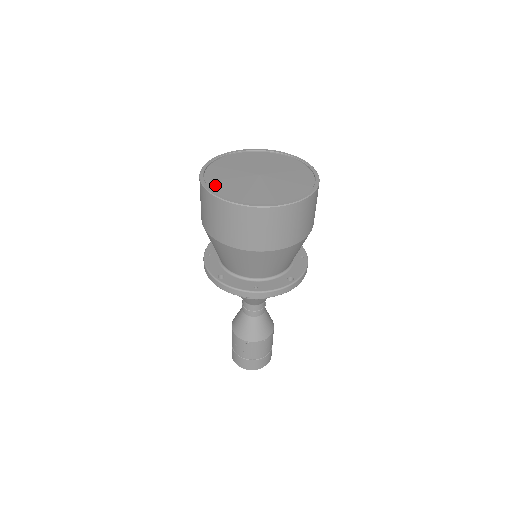
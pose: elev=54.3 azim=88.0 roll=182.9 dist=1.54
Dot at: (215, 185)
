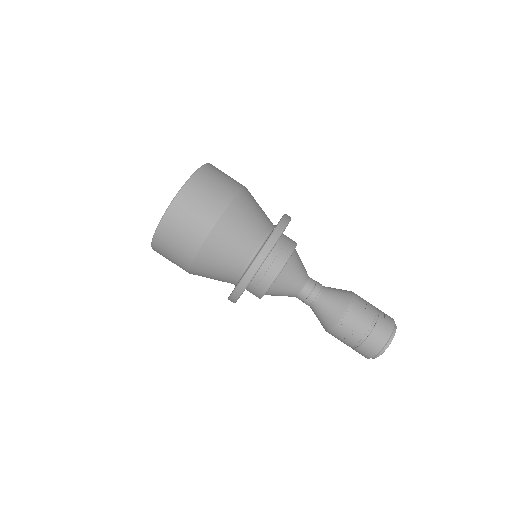
Dot at: occluded
